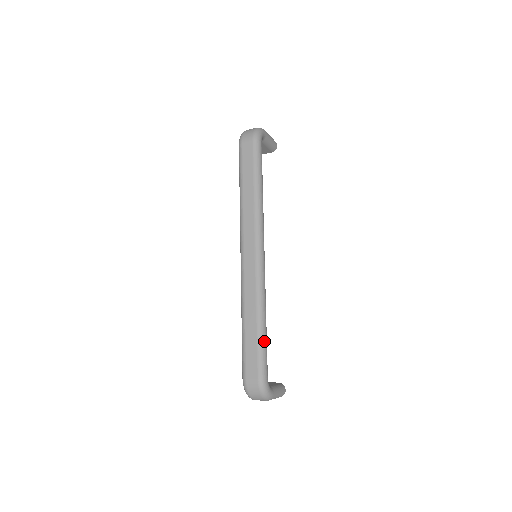
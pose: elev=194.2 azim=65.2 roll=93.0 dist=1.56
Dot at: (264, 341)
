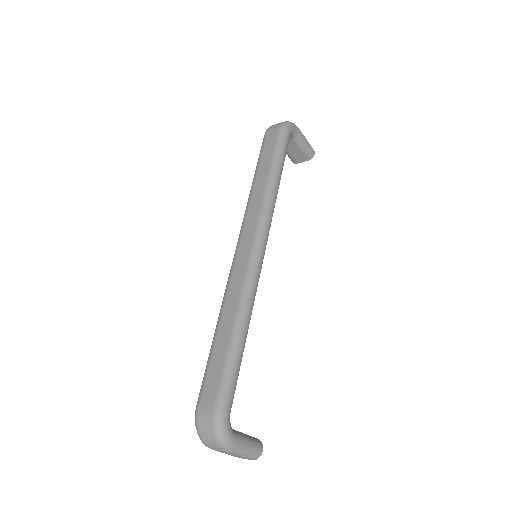
Dot at: (236, 357)
